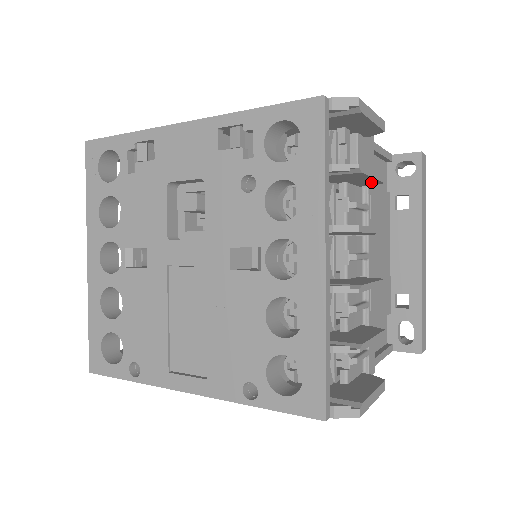
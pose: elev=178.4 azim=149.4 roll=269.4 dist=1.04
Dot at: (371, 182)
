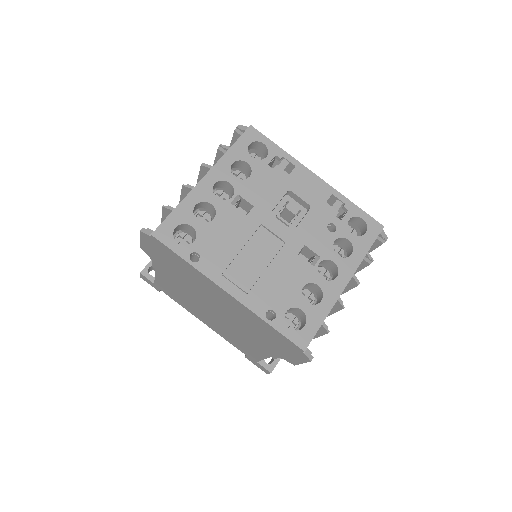
Dot at: occluded
